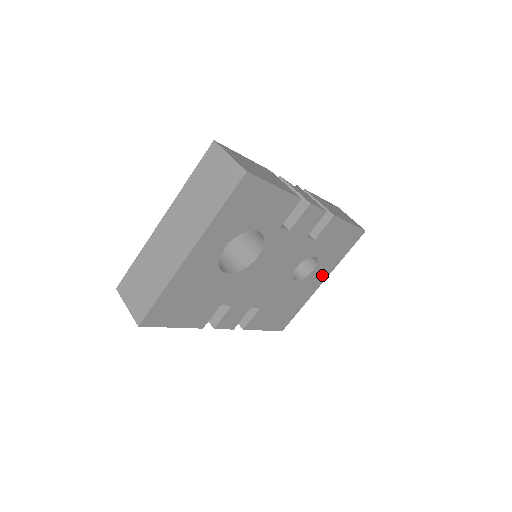
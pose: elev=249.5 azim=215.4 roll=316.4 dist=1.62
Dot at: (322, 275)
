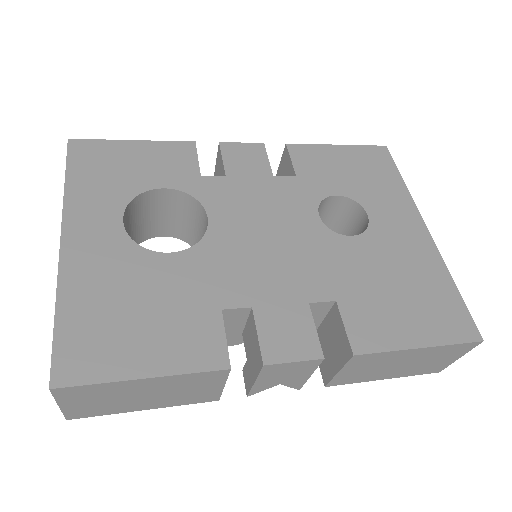
Dot at: (404, 218)
